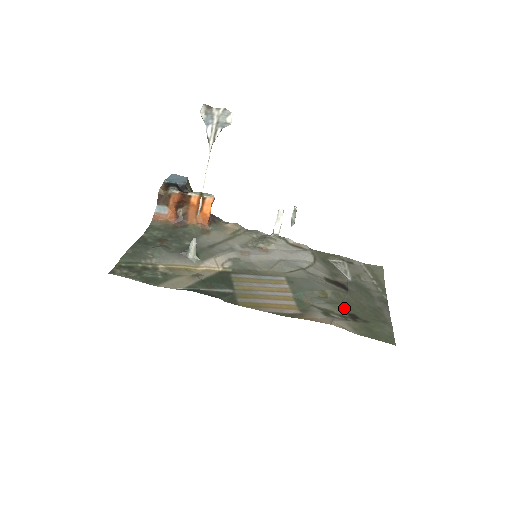
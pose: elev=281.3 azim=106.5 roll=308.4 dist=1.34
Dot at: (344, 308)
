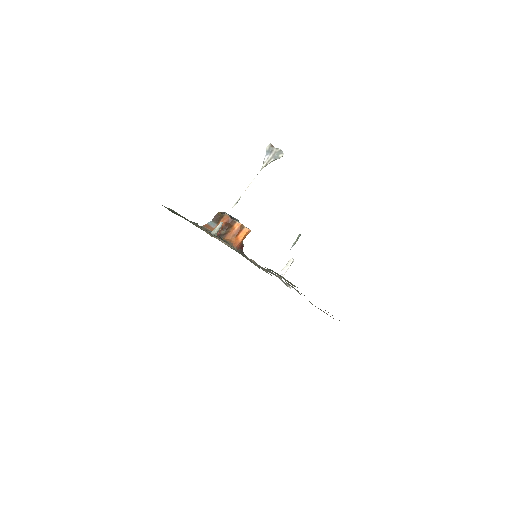
Dot at: occluded
